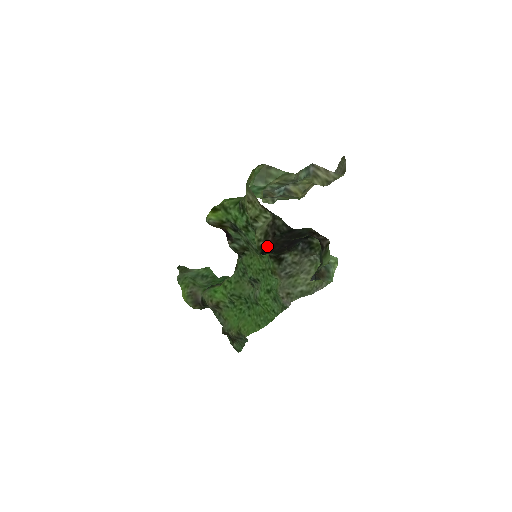
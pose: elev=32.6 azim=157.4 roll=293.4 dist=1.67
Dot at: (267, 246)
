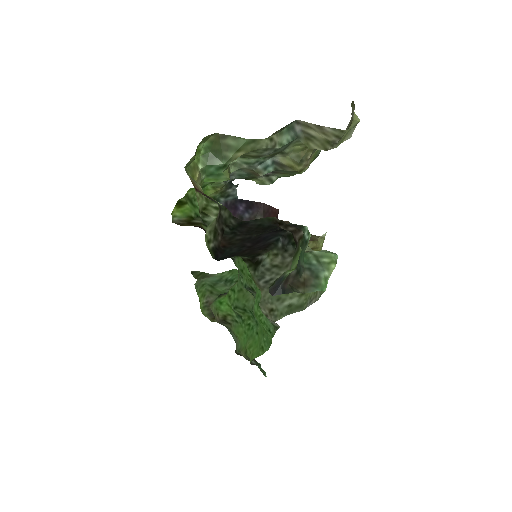
Dot at: (218, 248)
